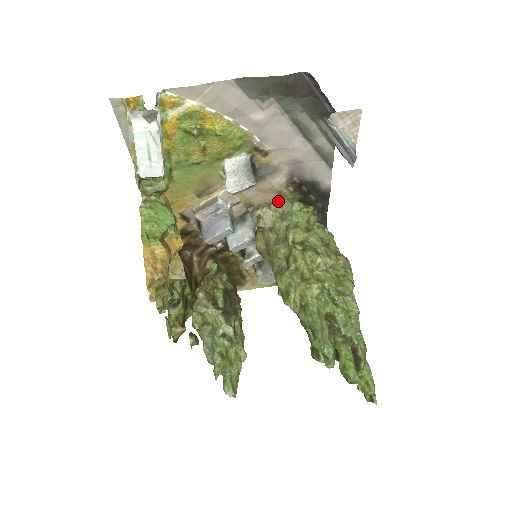
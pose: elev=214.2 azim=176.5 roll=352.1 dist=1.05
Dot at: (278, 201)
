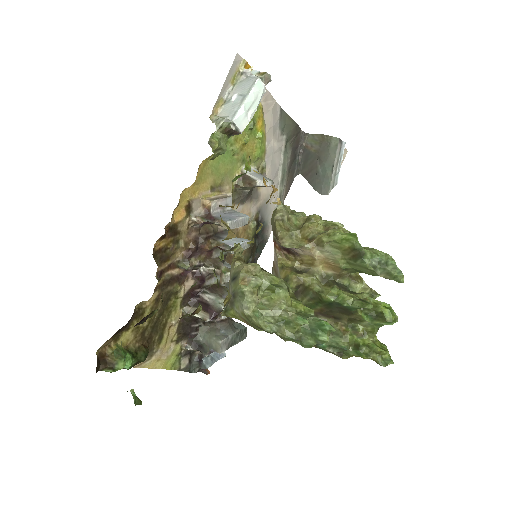
Dot at: occluded
